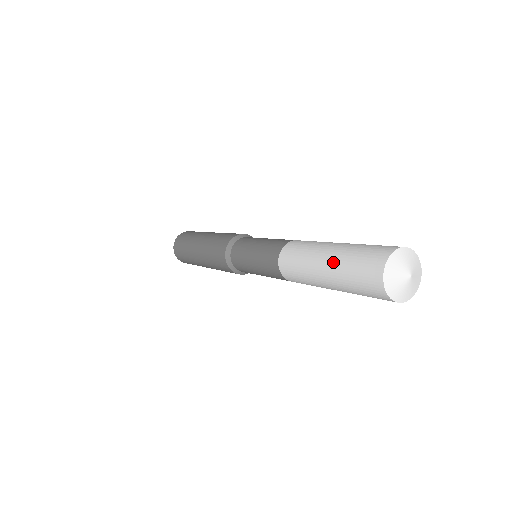
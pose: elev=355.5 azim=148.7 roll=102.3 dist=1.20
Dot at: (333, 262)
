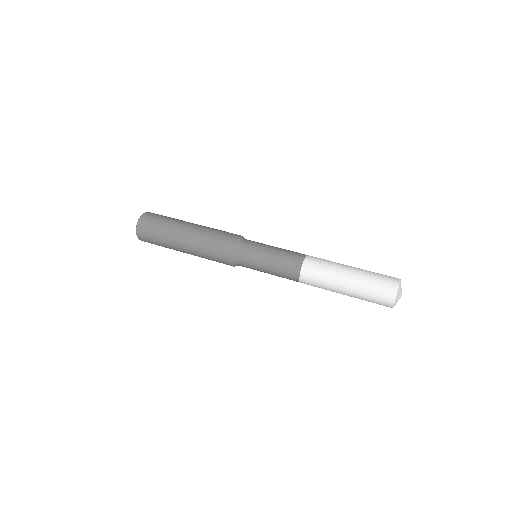
Dot at: (356, 285)
